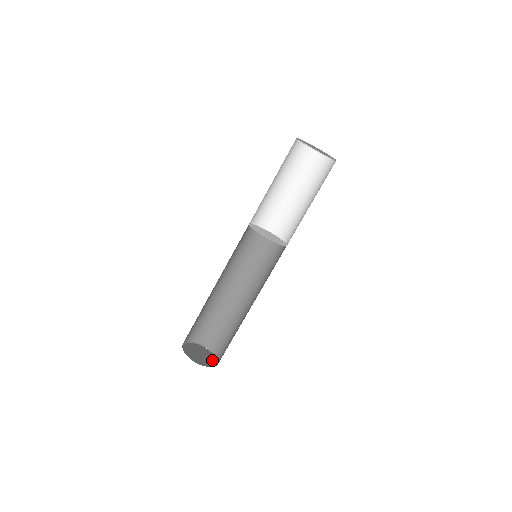
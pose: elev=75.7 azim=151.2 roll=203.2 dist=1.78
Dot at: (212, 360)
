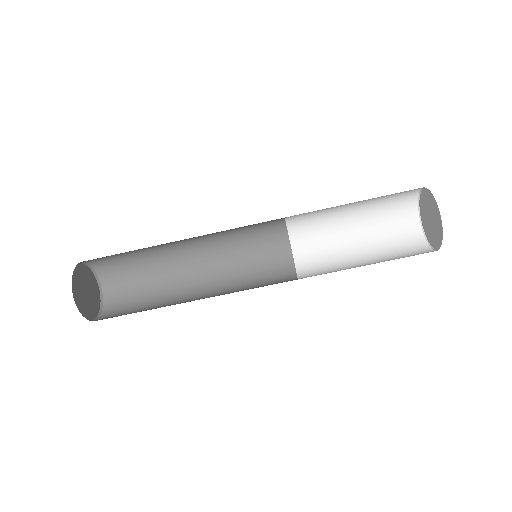
Dot at: (97, 297)
